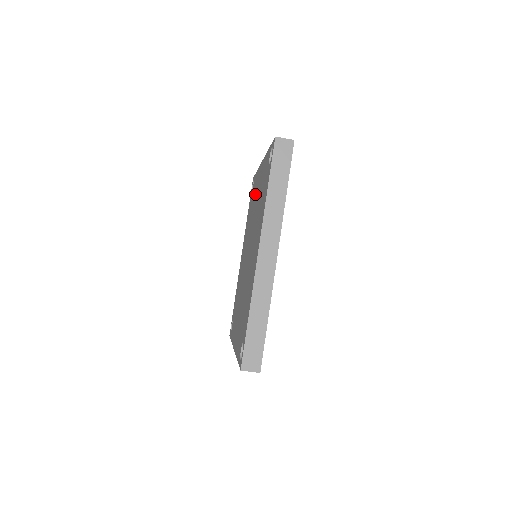
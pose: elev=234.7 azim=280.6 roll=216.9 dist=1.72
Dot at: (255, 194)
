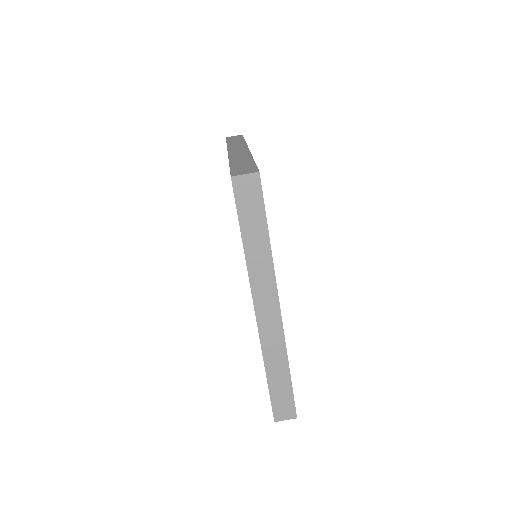
Dot at: occluded
